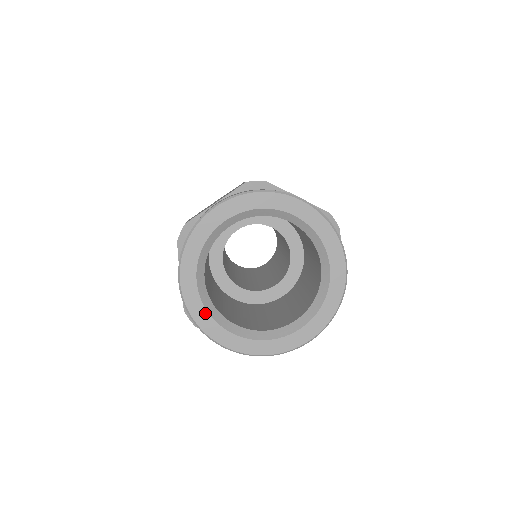
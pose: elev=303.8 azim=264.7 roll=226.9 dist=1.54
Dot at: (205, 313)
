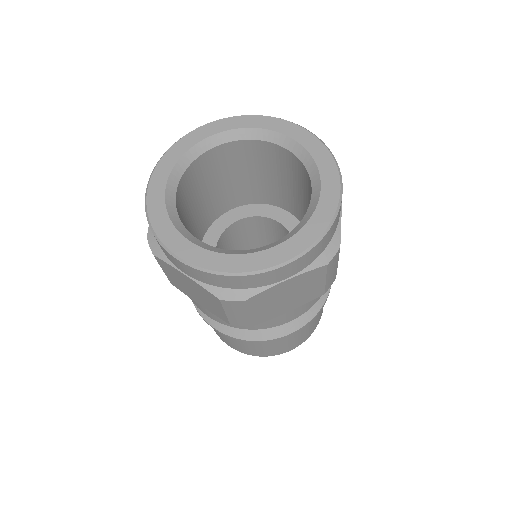
Dot at: (165, 215)
